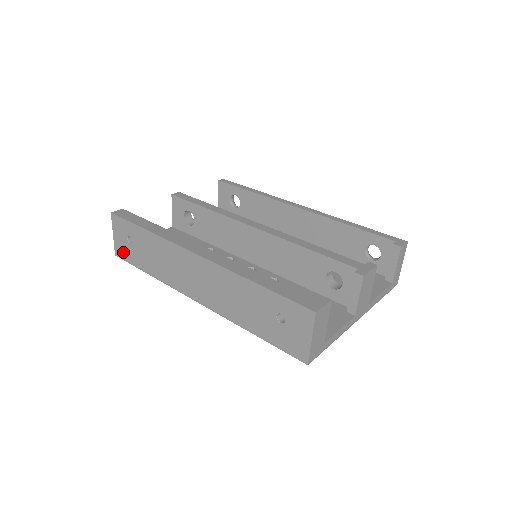
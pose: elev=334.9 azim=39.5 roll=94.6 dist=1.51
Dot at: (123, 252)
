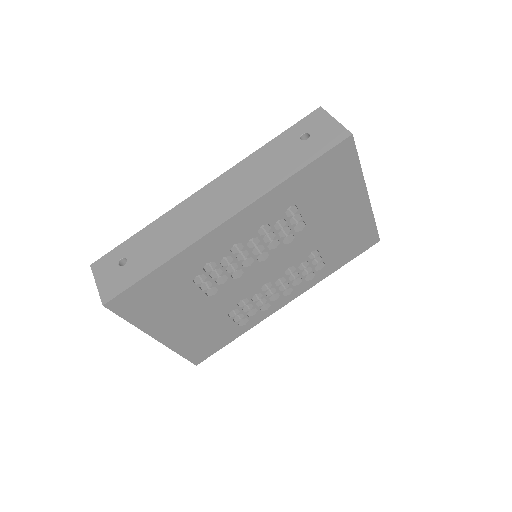
Dot at: (115, 286)
